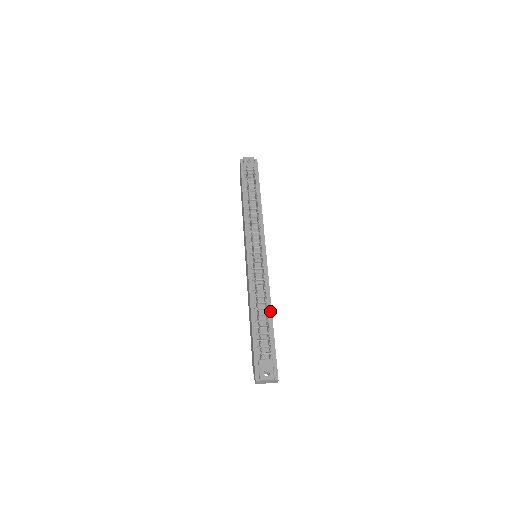
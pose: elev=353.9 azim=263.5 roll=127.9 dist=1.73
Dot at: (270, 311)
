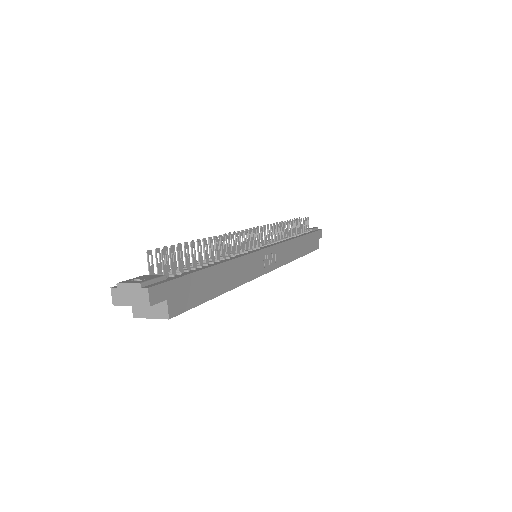
Dot at: (220, 262)
